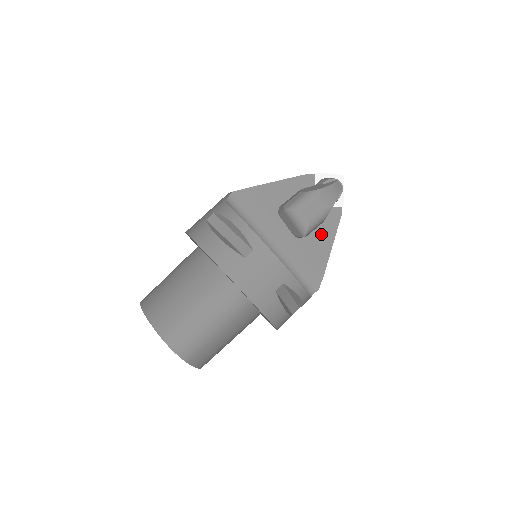
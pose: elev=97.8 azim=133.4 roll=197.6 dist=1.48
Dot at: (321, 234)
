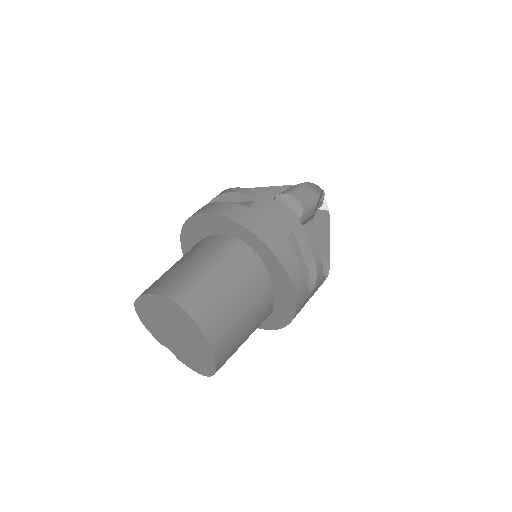
Dot at: (316, 228)
